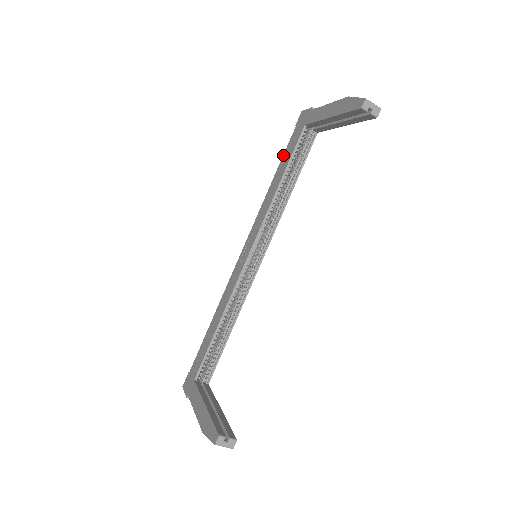
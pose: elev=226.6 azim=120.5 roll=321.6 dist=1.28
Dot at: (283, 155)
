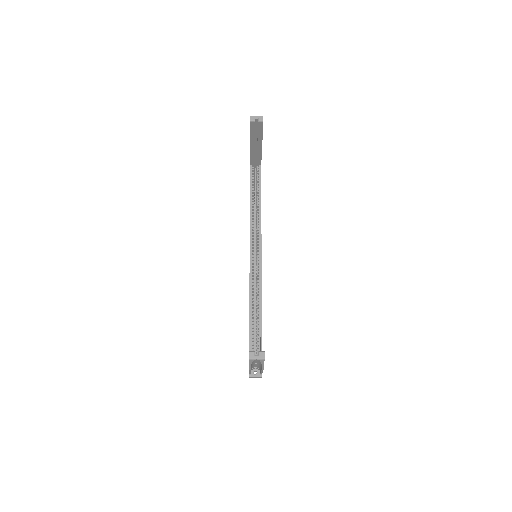
Dot at: occluded
